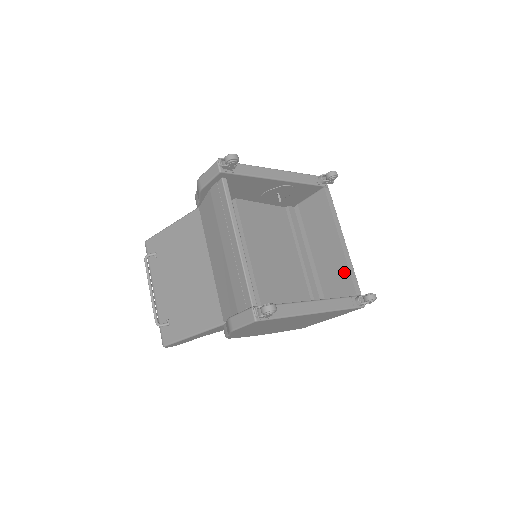
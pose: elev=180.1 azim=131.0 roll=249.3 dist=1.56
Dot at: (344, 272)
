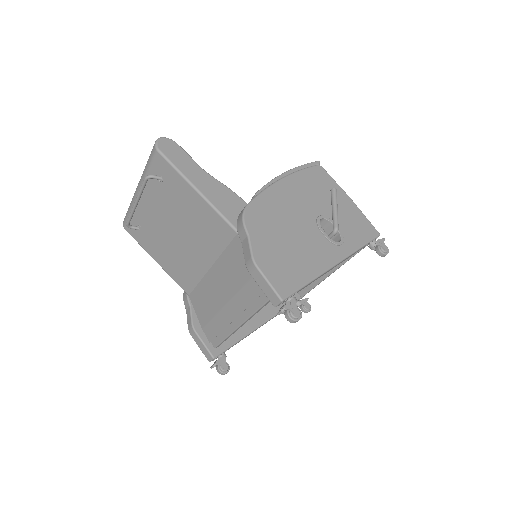
Dot at: (310, 284)
